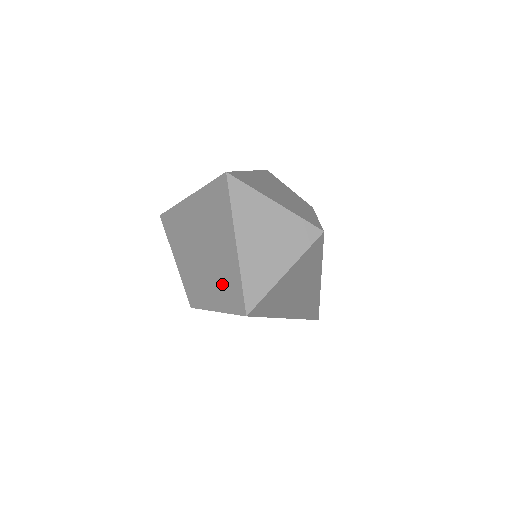
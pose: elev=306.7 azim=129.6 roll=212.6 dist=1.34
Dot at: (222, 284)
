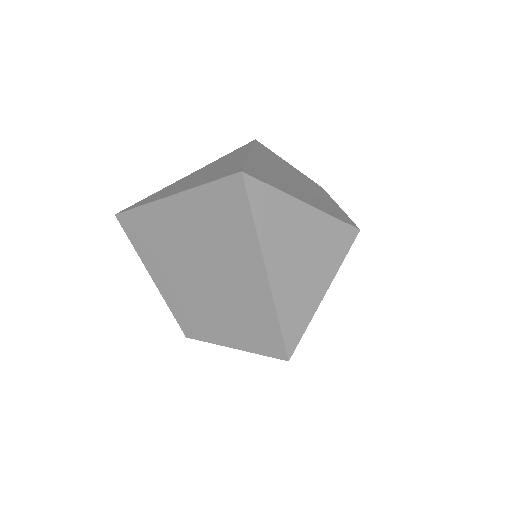
Dot at: (242, 317)
